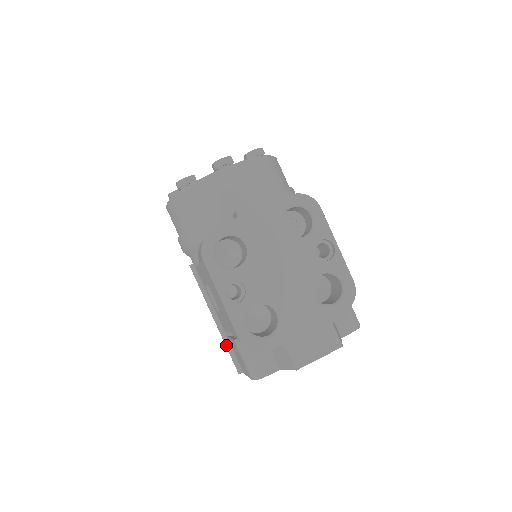
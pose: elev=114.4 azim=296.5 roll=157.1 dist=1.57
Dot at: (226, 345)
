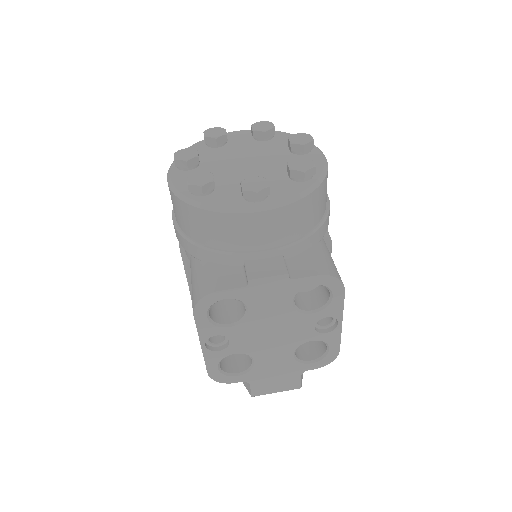
Dot at: occluded
